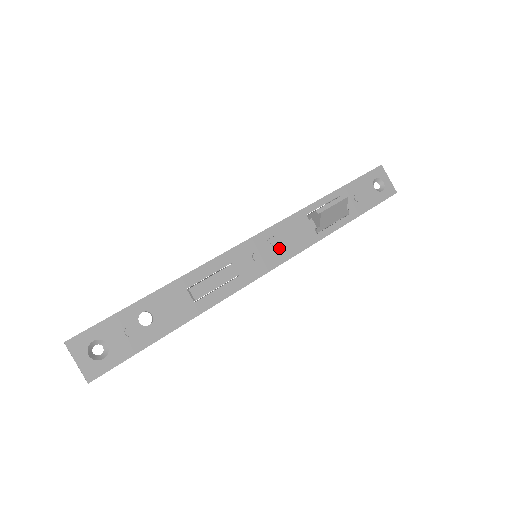
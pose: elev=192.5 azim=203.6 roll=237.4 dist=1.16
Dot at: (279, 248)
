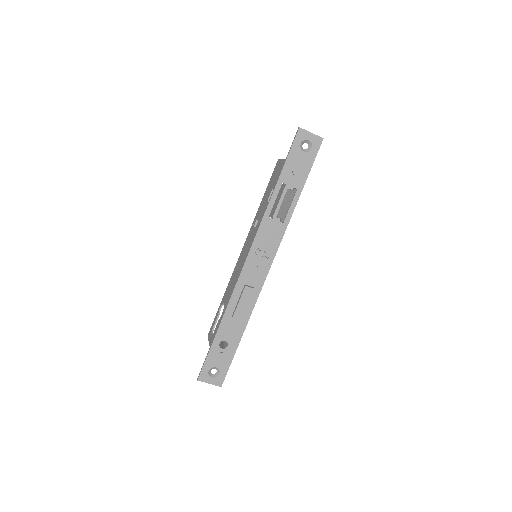
Dot at: (266, 253)
